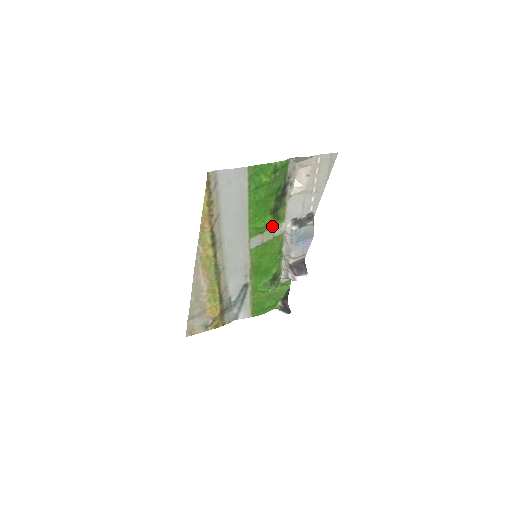
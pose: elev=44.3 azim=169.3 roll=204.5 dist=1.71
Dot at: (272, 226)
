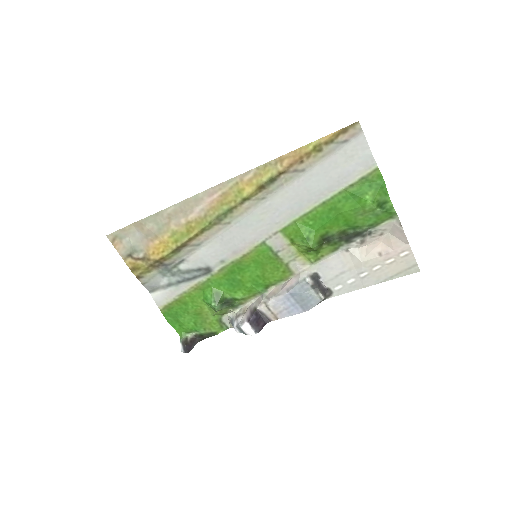
Dot at: (303, 251)
